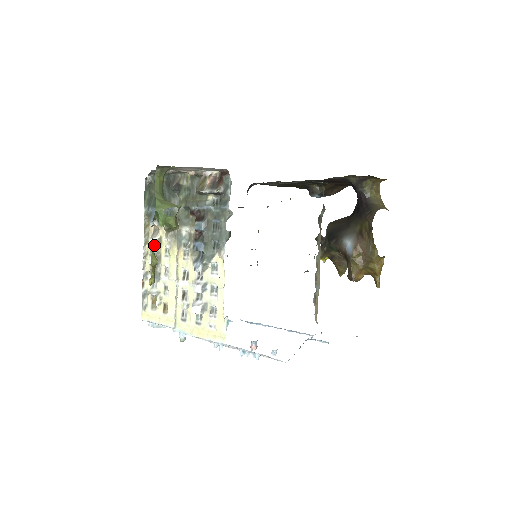
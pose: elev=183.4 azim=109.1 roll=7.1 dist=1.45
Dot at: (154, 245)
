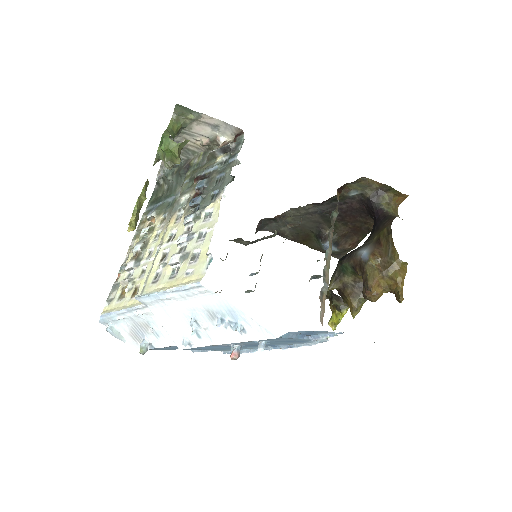
Dot at: (145, 236)
